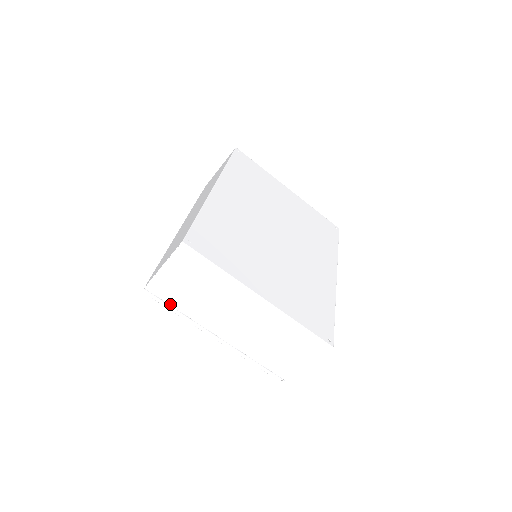
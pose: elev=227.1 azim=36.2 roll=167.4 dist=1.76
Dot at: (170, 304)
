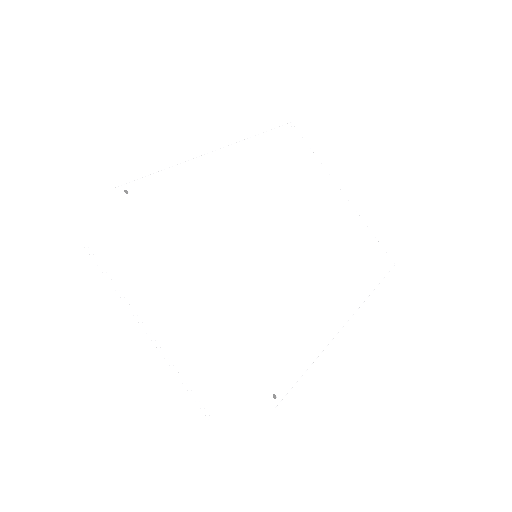
Dot at: (105, 269)
